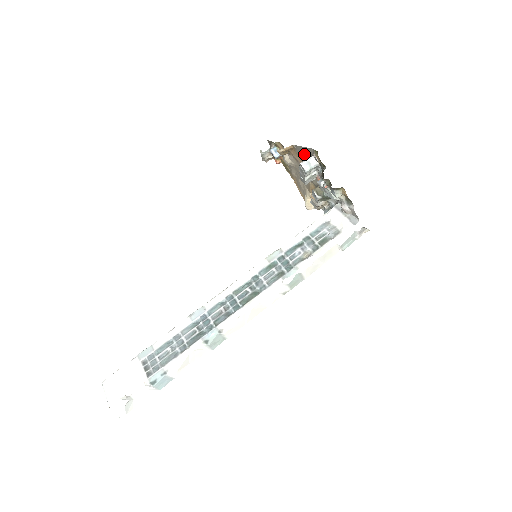
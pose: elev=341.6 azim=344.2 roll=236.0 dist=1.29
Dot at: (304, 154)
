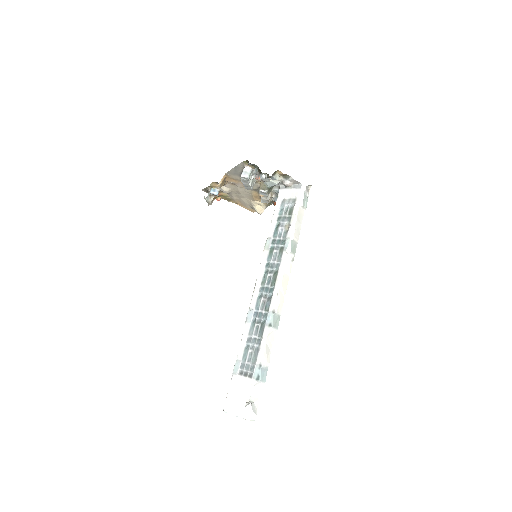
Dot at: (237, 173)
